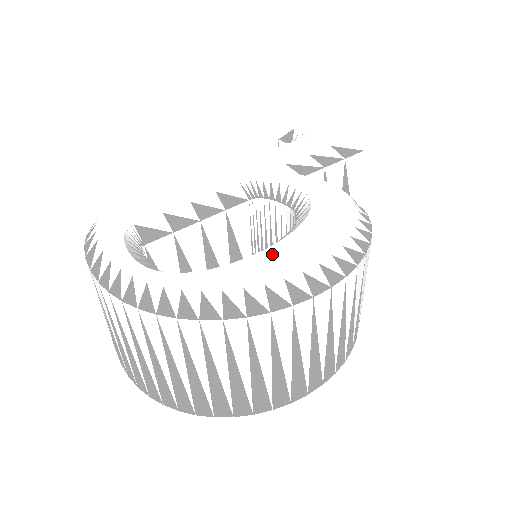
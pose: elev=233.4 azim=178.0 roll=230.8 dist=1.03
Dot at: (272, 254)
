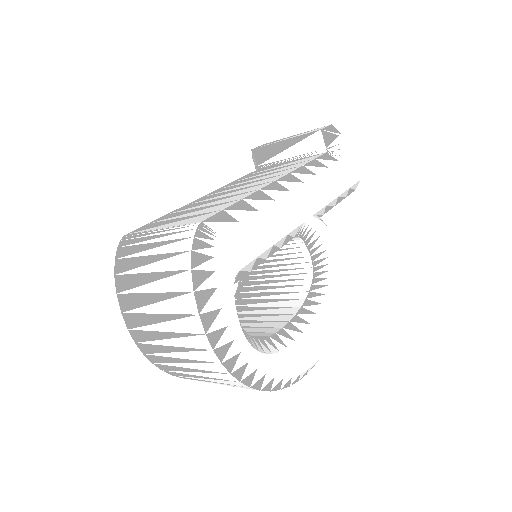
Dot at: (307, 340)
